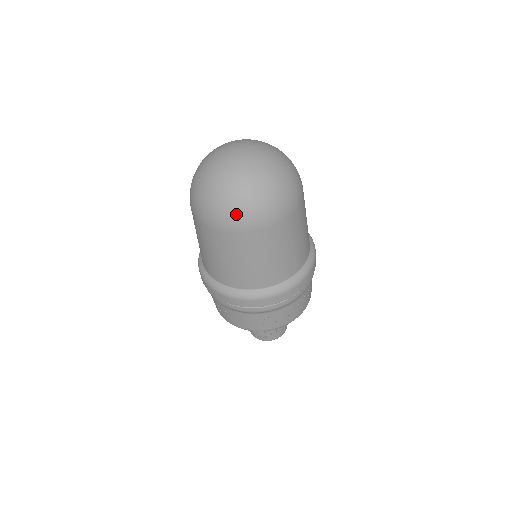
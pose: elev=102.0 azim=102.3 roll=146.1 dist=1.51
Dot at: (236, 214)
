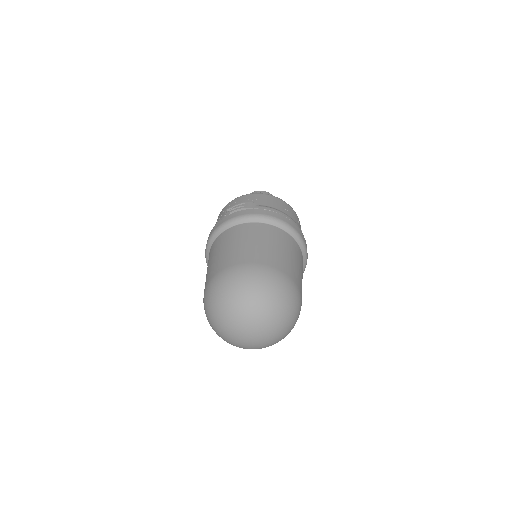
Dot at: occluded
